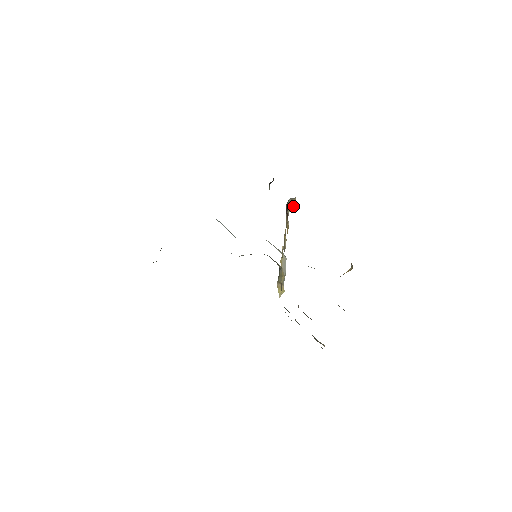
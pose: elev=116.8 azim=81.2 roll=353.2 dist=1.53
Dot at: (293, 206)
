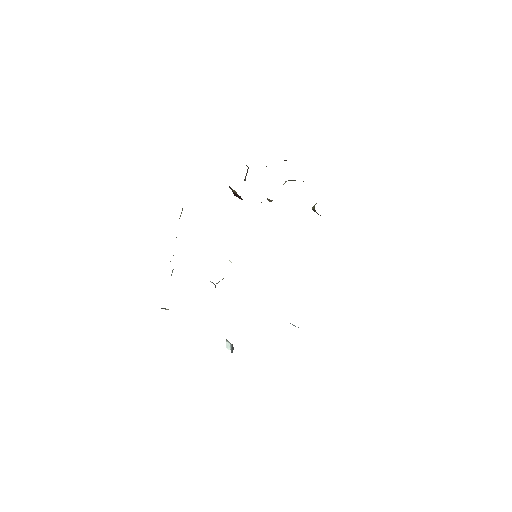
Dot at: occluded
